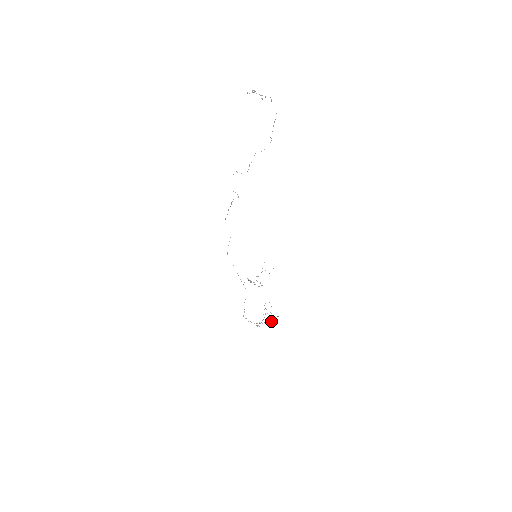
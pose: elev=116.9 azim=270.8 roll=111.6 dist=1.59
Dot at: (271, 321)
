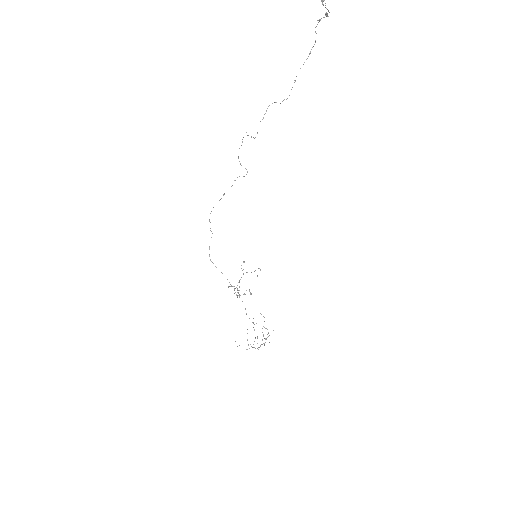
Dot at: (266, 338)
